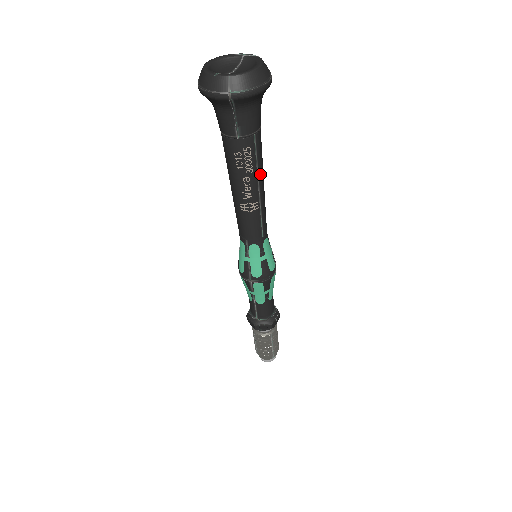
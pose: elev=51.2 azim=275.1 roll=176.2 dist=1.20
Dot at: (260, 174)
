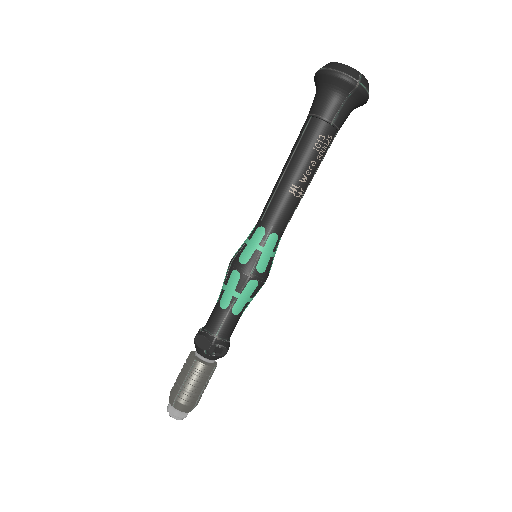
Dot at: occluded
